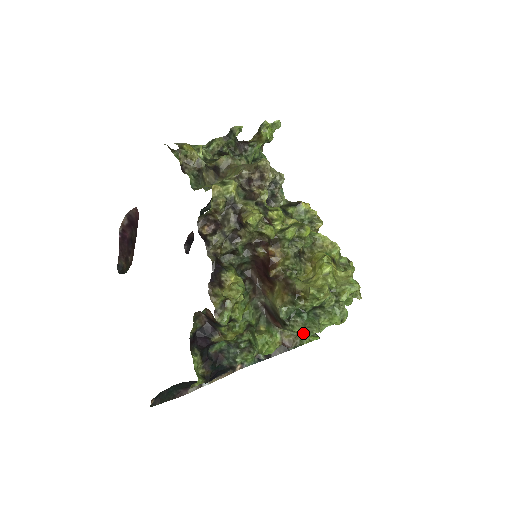
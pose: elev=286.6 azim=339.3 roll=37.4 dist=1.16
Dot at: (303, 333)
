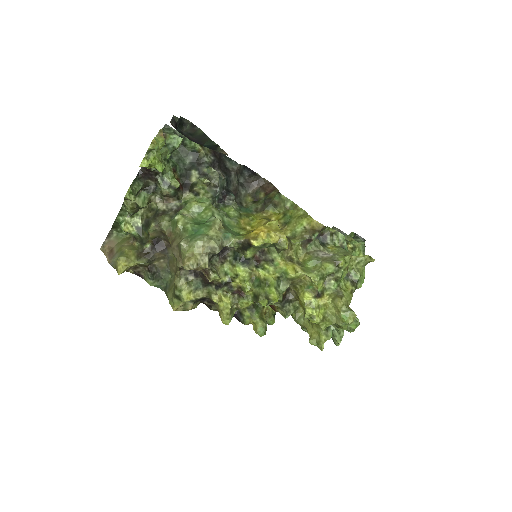
Dot at: occluded
